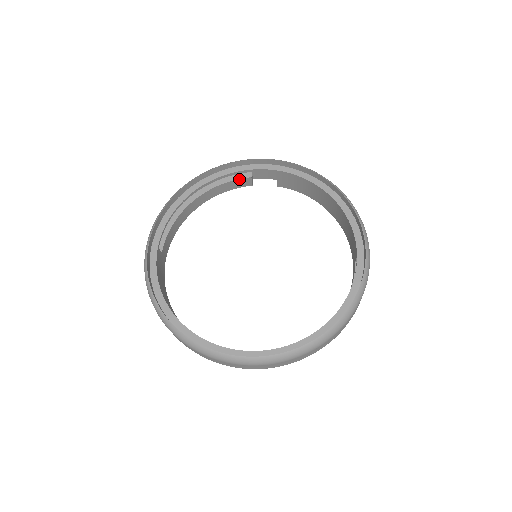
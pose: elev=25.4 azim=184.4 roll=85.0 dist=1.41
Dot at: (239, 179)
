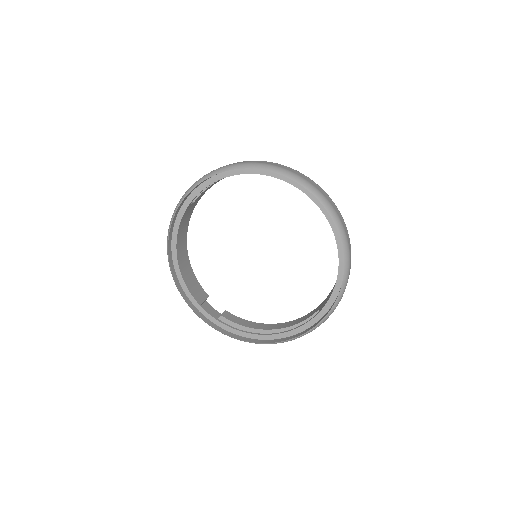
Dot at: occluded
